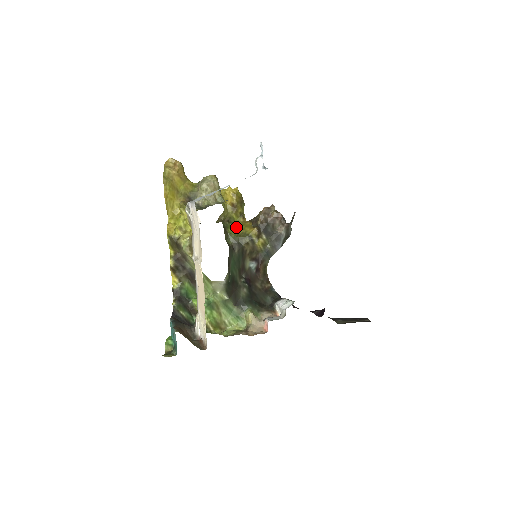
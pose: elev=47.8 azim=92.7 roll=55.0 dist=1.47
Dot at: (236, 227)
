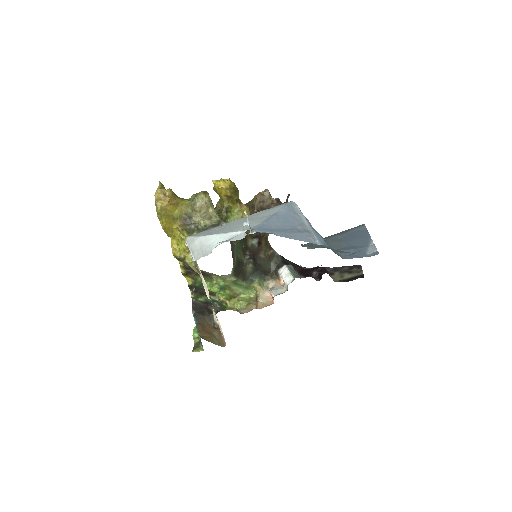
Dot at: (234, 215)
